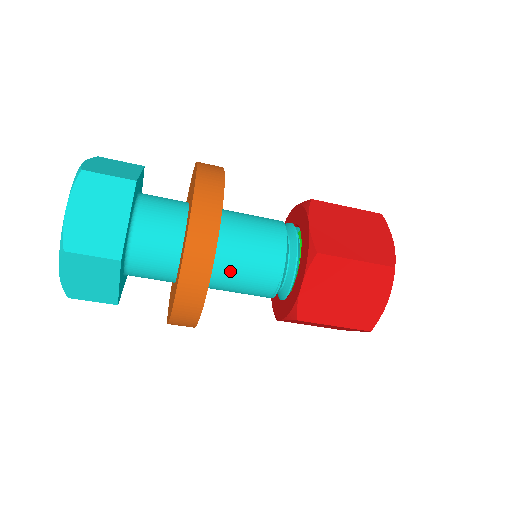
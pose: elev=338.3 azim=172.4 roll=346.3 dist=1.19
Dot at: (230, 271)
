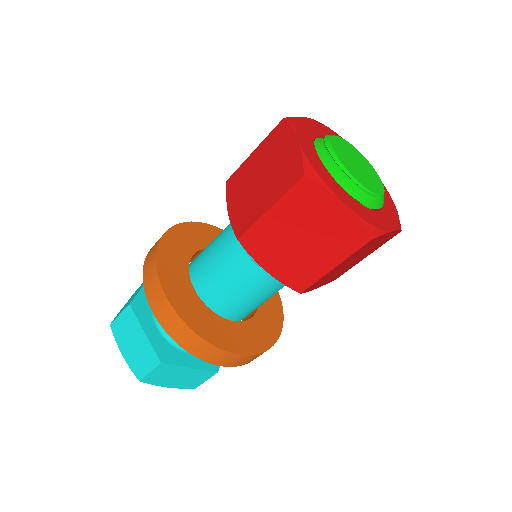
Dot at: (261, 304)
